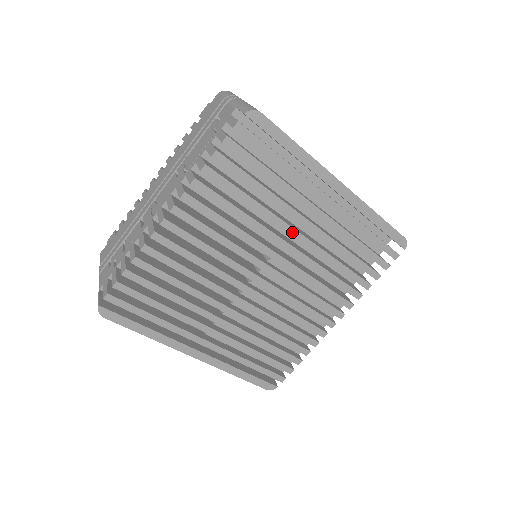
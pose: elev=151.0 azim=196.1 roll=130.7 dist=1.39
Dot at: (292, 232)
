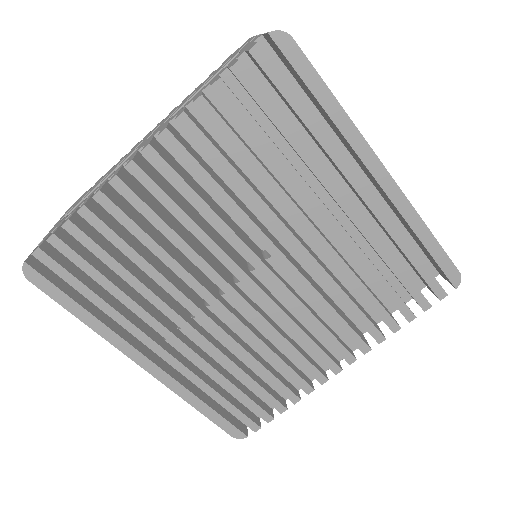
Dot at: (305, 224)
